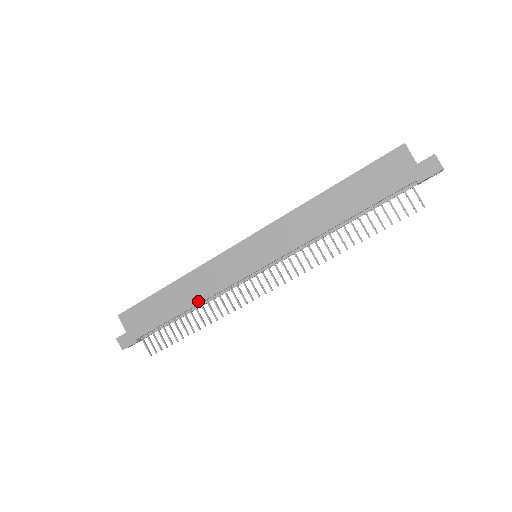
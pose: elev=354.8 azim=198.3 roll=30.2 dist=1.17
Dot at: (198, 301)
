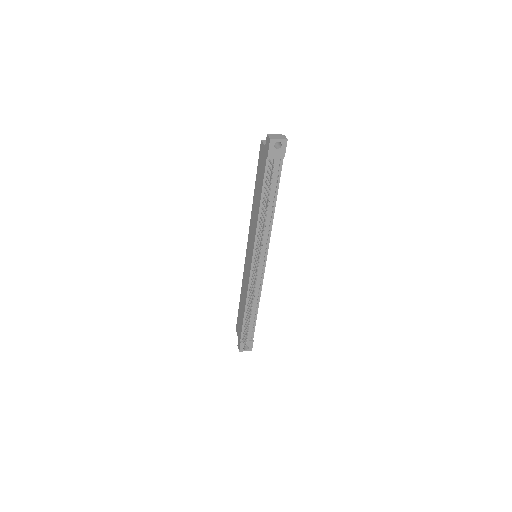
Dot at: (246, 300)
